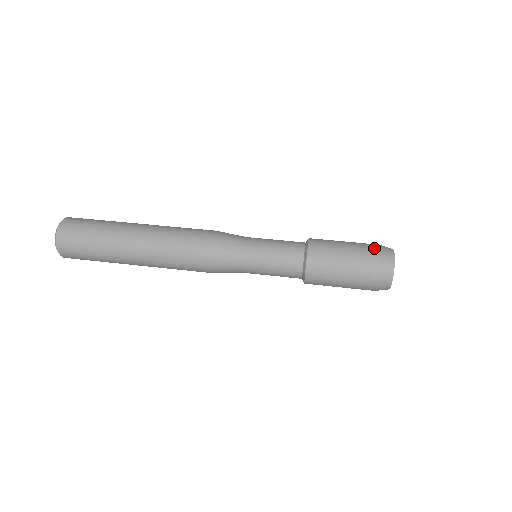
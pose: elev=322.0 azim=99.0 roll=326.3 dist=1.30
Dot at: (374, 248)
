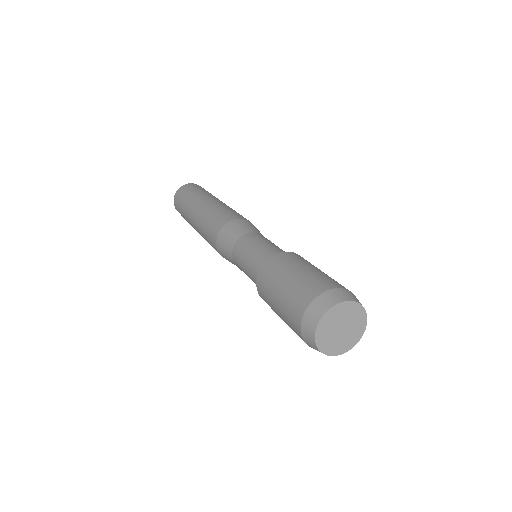
Dot at: (319, 287)
